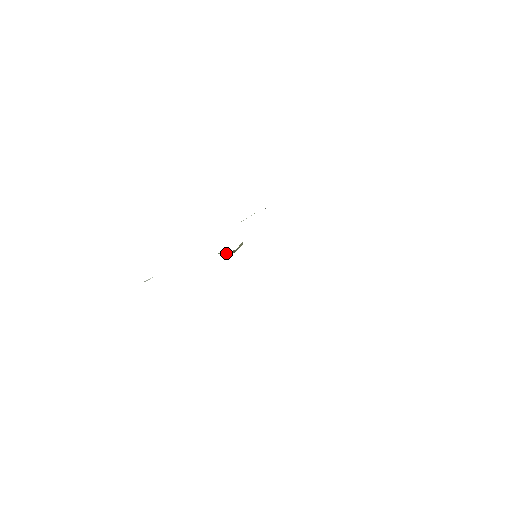
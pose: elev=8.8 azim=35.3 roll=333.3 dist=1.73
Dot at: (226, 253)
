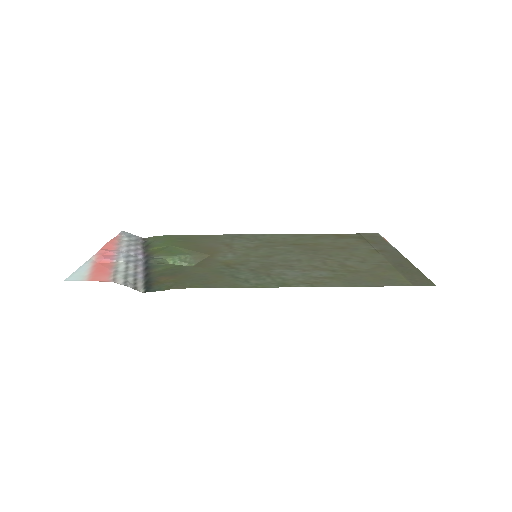
Dot at: (185, 264)
